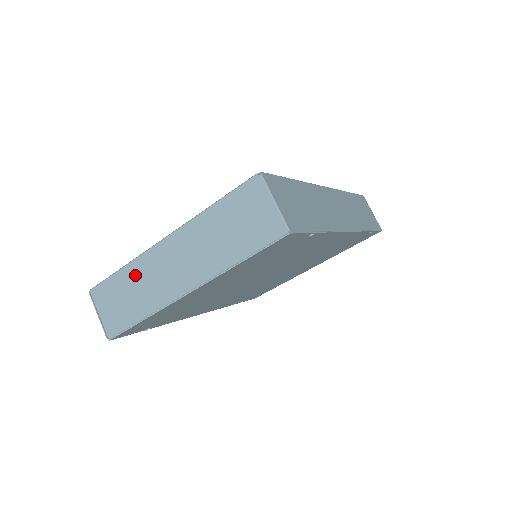
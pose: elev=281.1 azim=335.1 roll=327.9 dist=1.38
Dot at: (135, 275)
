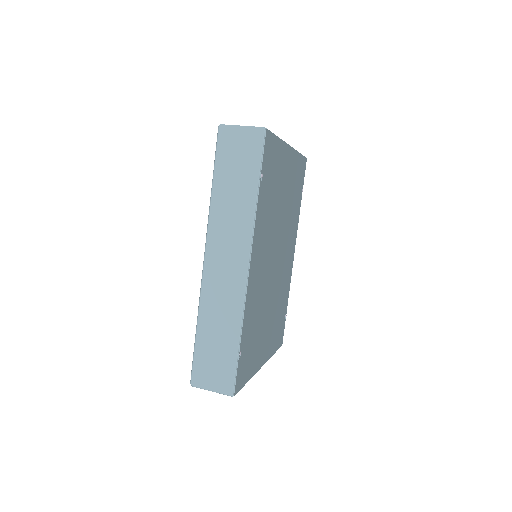
Dot at: occluded
